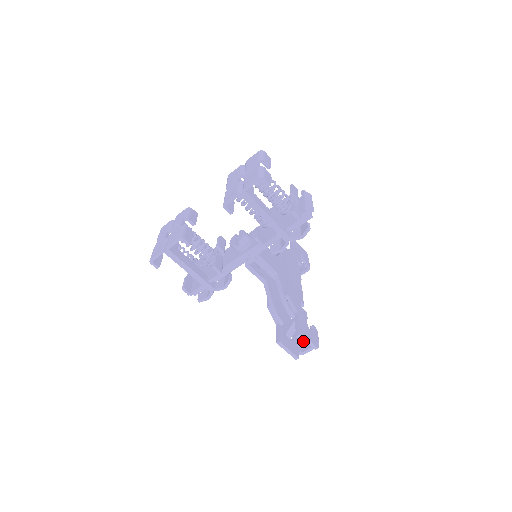
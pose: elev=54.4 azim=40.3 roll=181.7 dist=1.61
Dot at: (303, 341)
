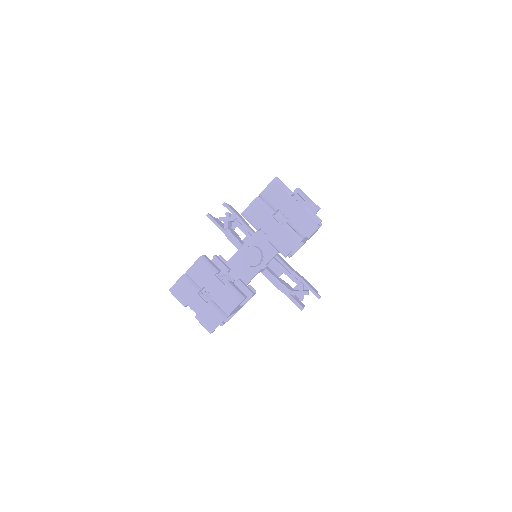
Dot at: occluded
